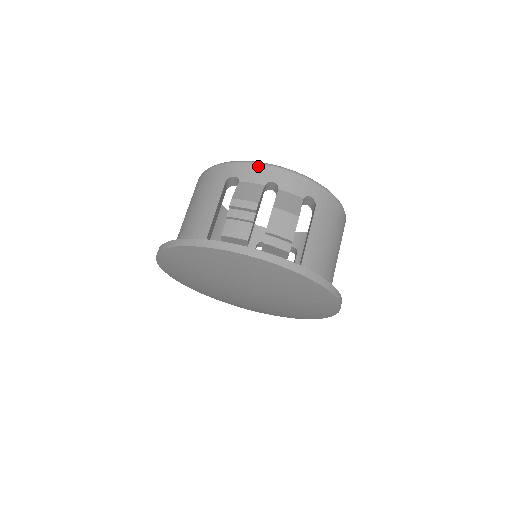
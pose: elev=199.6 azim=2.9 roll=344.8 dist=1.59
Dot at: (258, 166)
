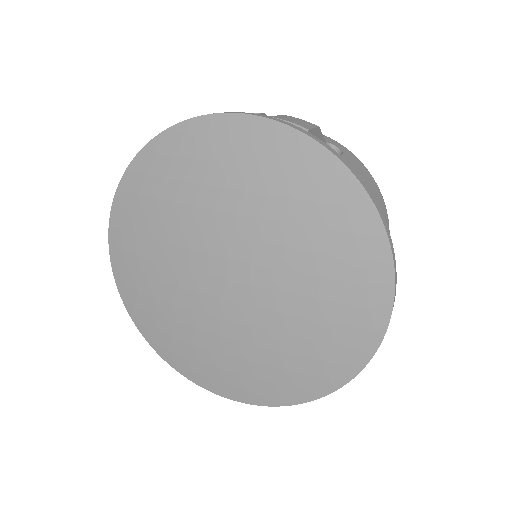
Dot at: occluded
